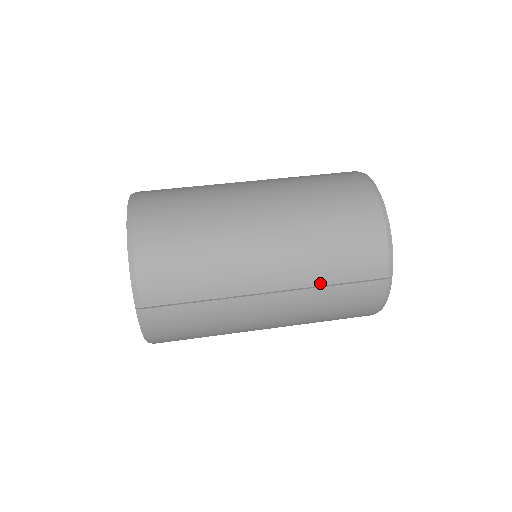
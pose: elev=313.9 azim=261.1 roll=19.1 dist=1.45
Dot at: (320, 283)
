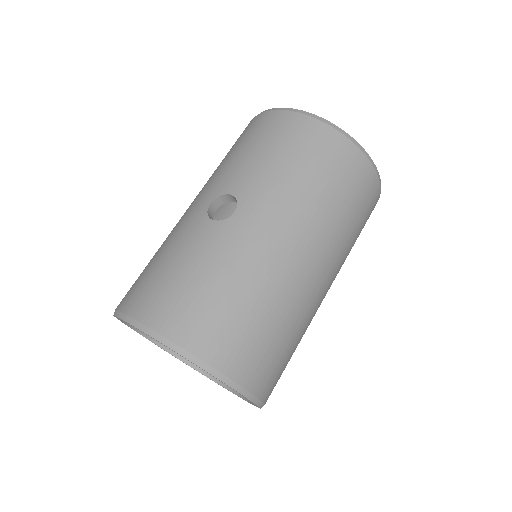
Dot at: occluded
